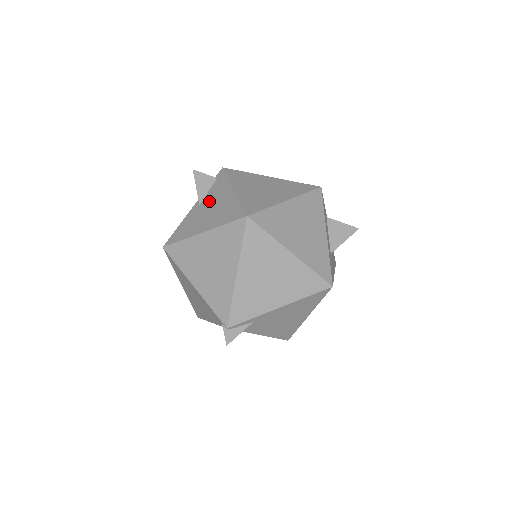
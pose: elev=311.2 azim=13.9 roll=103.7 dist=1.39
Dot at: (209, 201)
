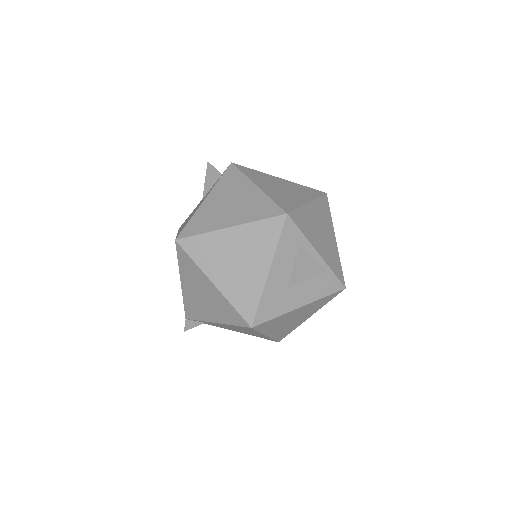
Dot at: (202, 200)
